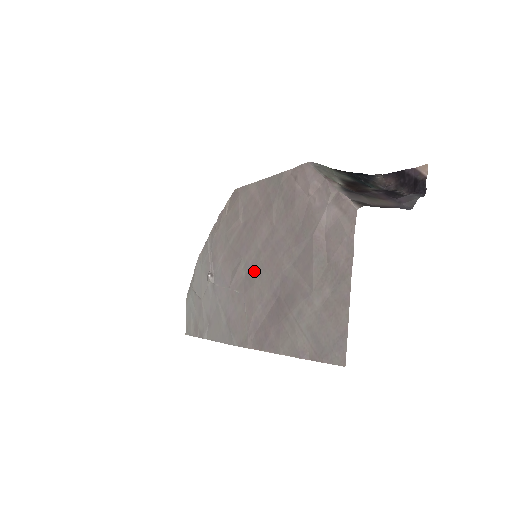
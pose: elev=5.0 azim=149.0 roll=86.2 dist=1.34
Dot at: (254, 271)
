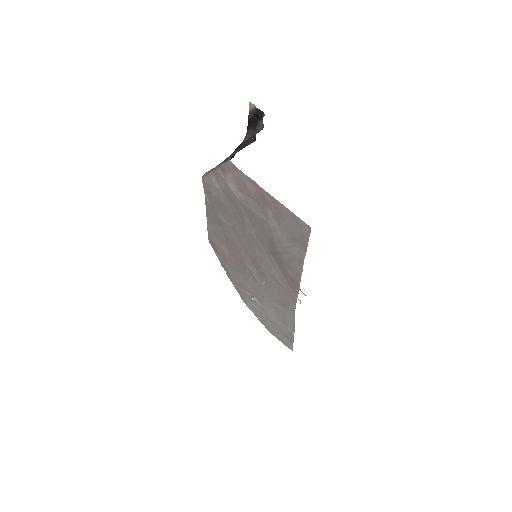
Dot at: (254, 260)
